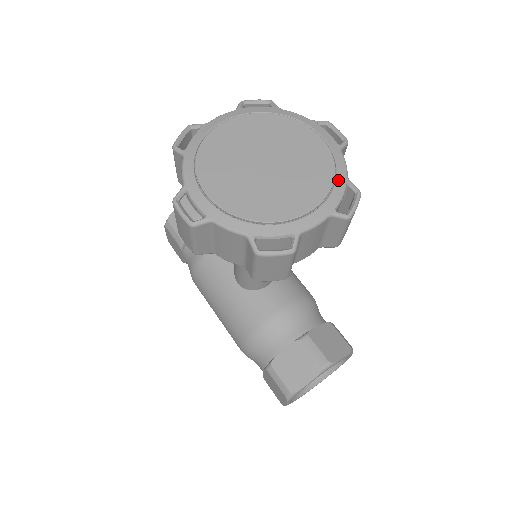
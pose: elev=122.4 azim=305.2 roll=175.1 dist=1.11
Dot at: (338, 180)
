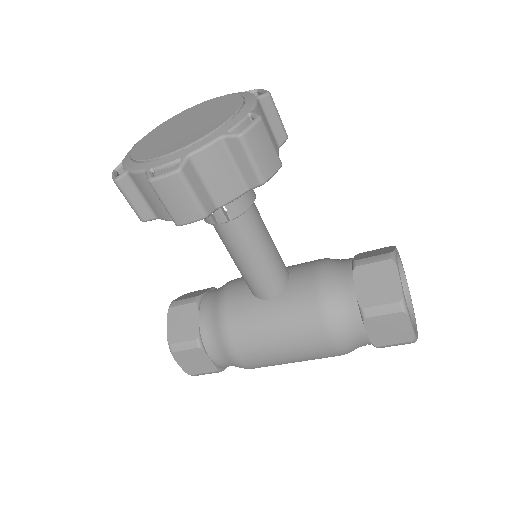
Dot at: (239, 94)
